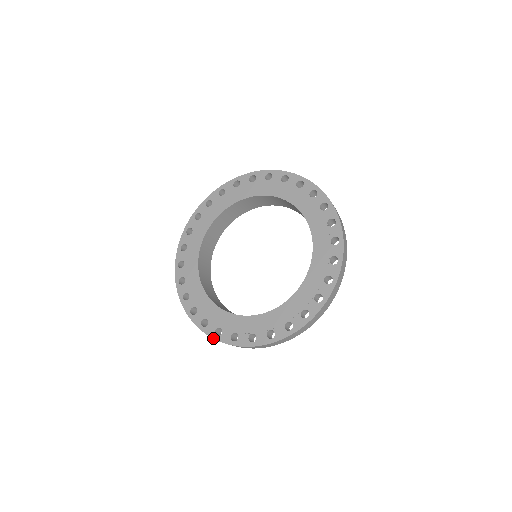
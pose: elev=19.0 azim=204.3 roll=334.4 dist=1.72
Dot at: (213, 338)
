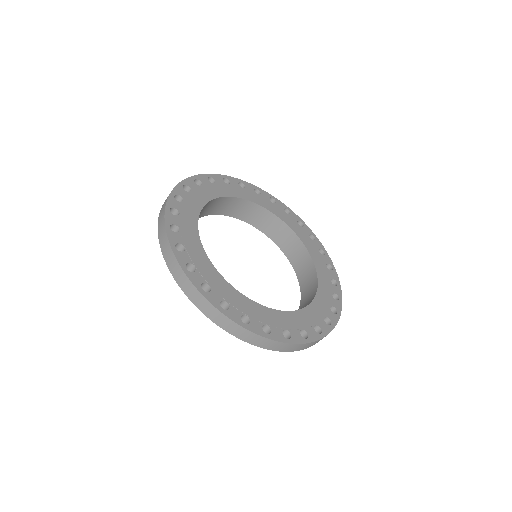
Dot at: (306, 343)
